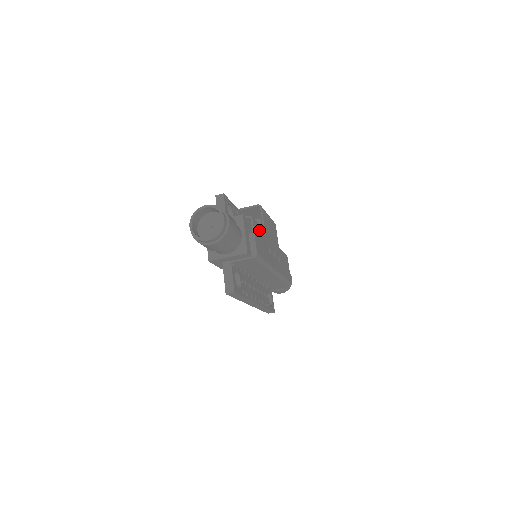
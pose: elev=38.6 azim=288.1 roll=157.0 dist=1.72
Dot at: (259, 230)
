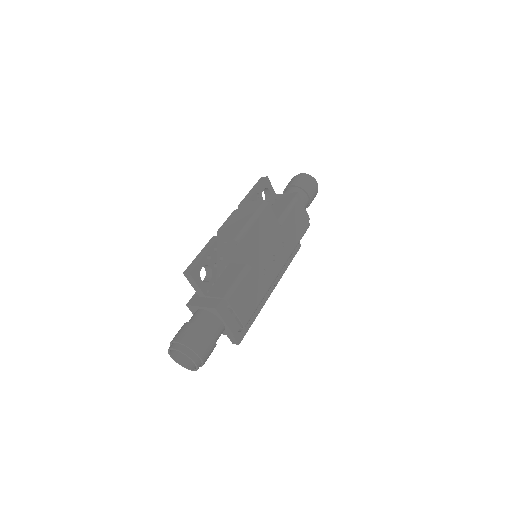
Dot at: (241, 288)
